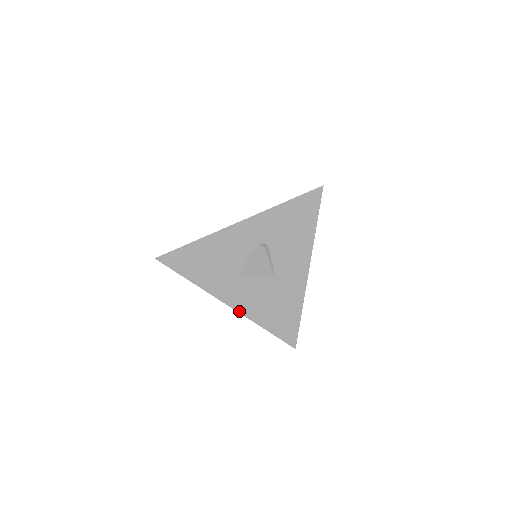
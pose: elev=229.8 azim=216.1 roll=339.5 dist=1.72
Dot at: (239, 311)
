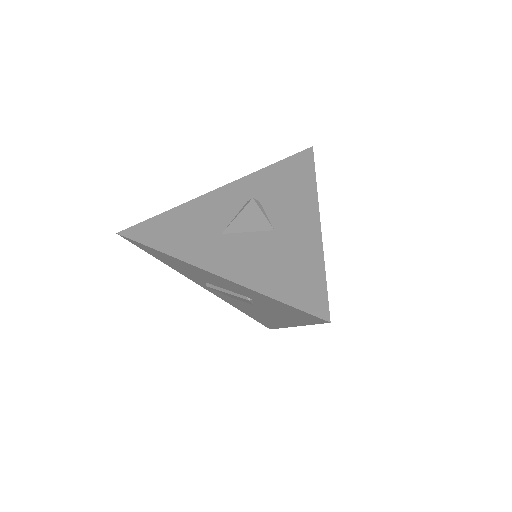
Dot at: (226, 277)
